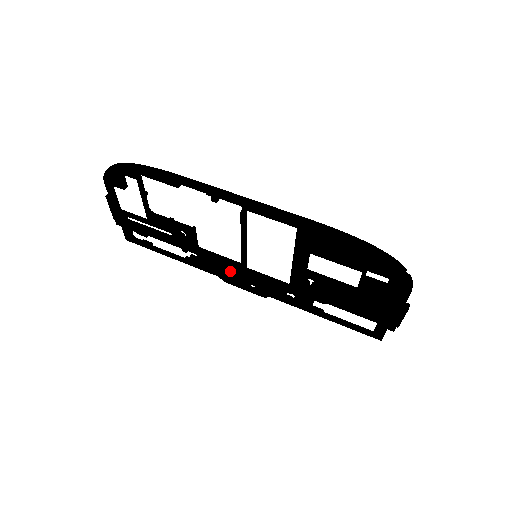
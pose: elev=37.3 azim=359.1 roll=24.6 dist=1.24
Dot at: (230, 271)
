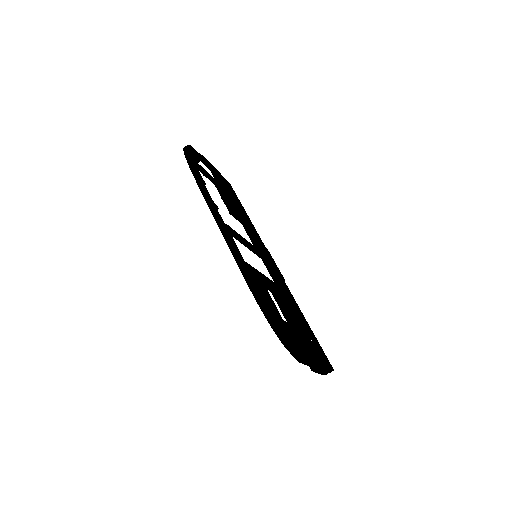
Dot at: occluded
